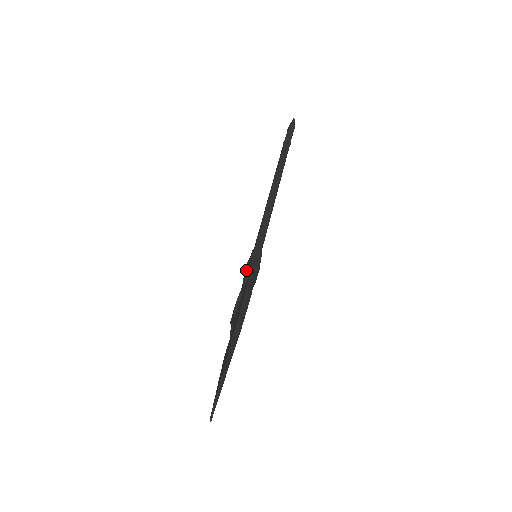
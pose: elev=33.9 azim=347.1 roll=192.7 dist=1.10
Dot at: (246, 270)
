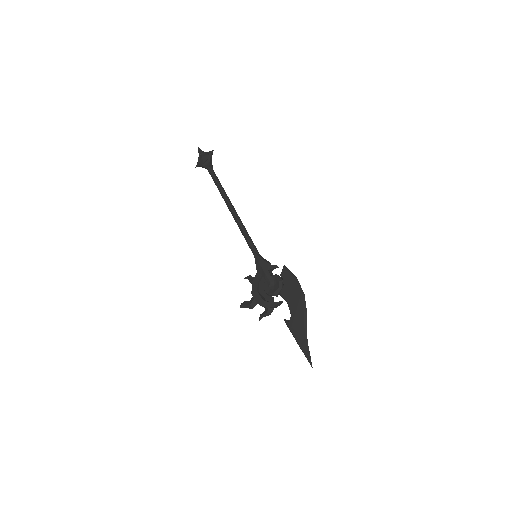
Dot at: (264, 266)
